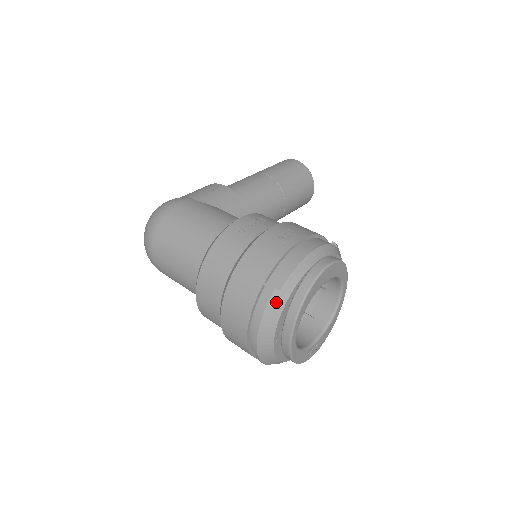
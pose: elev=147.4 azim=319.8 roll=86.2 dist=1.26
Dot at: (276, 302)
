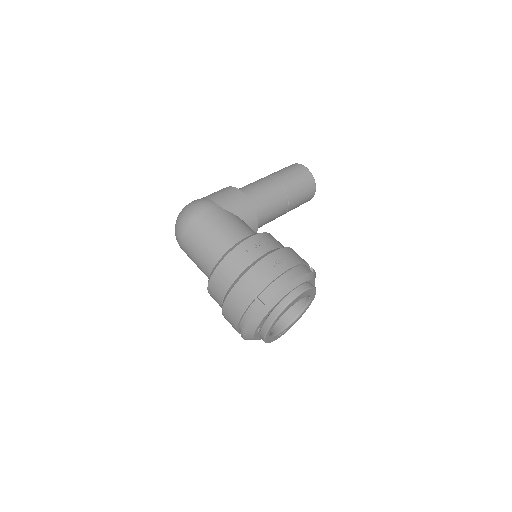
Dot at: (261, 312)
